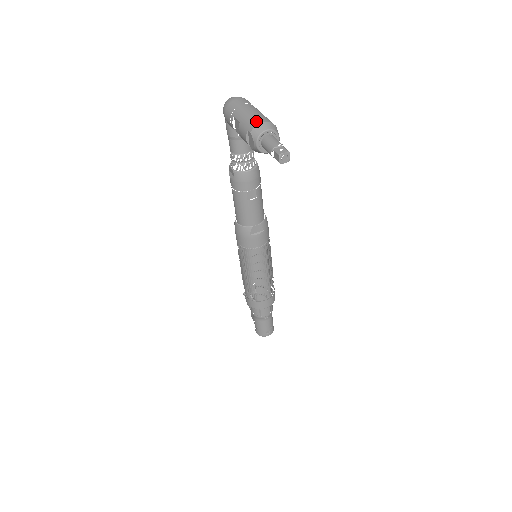
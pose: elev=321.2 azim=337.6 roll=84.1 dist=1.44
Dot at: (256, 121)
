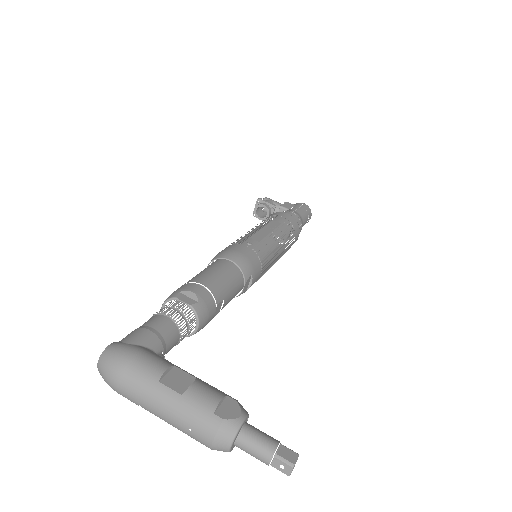
Dot at: (202, 442)
